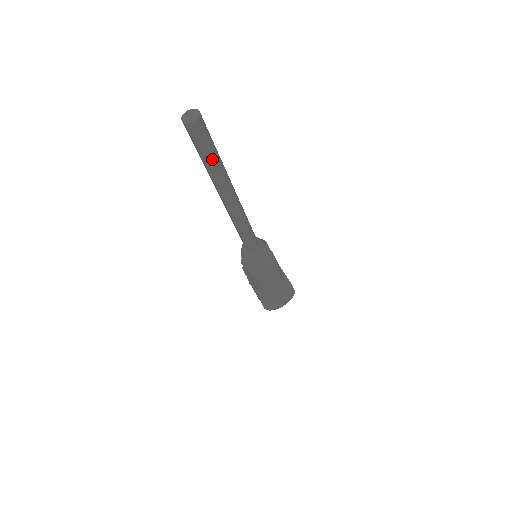
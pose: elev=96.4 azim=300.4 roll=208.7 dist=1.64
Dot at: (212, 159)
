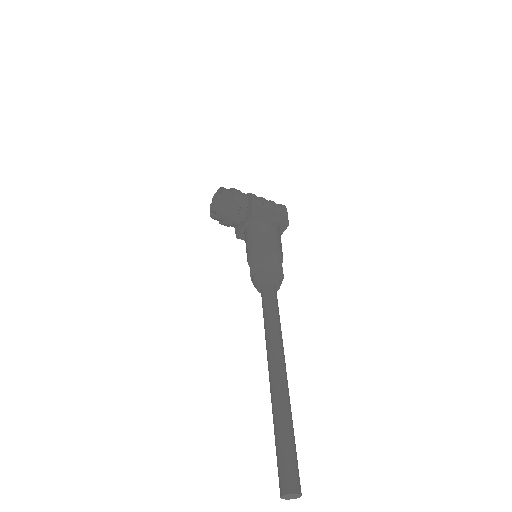
Dot at: occluded
